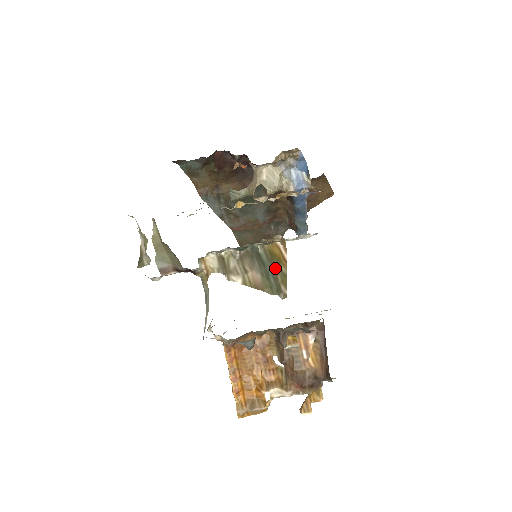
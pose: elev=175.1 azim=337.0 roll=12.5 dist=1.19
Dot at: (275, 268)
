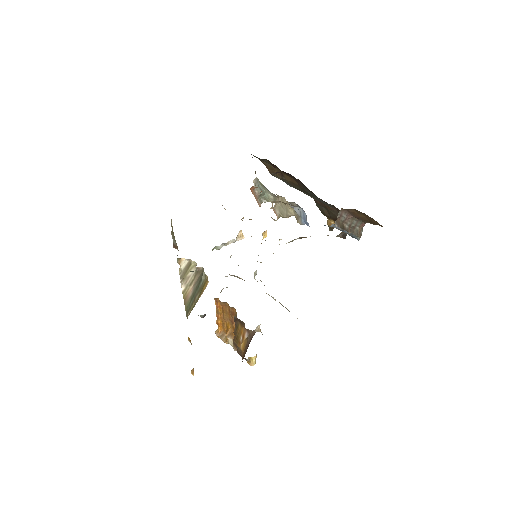
Dot at: (197, 297)
